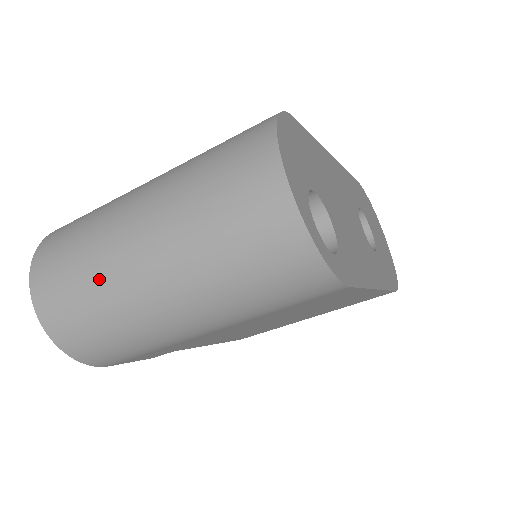
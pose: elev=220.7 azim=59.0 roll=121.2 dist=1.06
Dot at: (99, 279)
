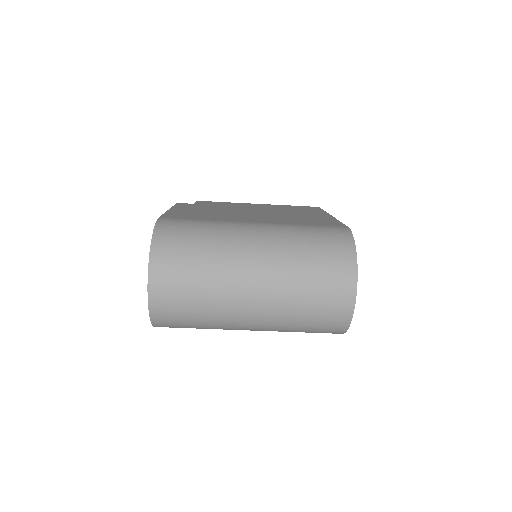
Dot at: (214, 301)
